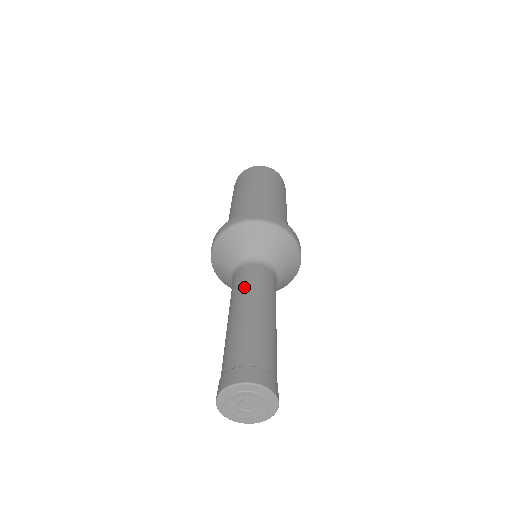
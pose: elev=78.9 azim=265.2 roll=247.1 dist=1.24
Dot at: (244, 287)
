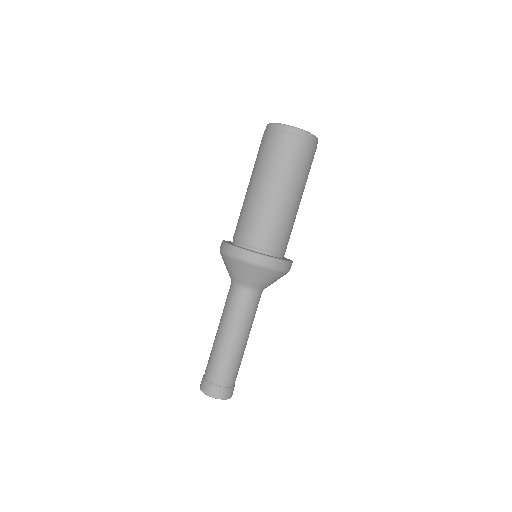
Dot at: (234, 316)
